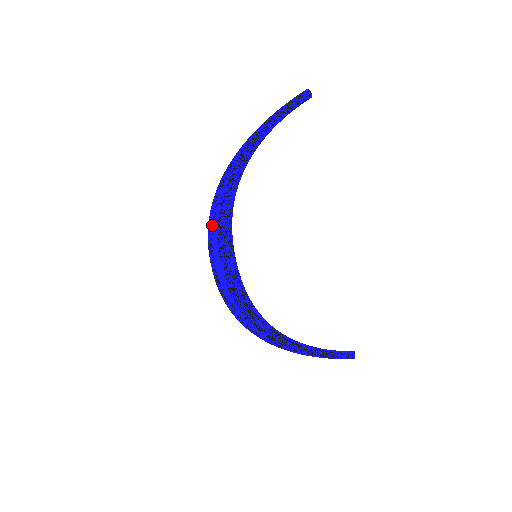
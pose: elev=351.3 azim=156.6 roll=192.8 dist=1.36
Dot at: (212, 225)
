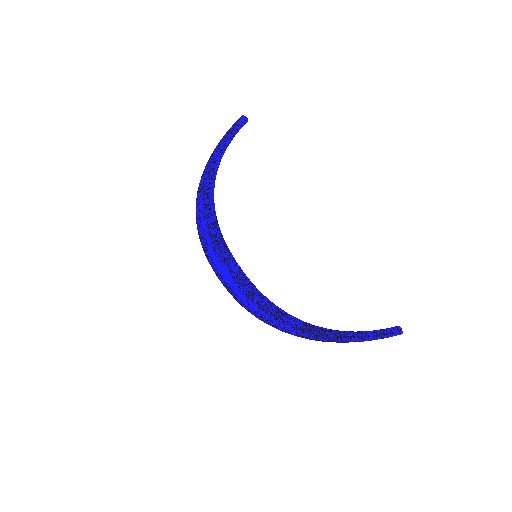
Dot at: (203, 237)
